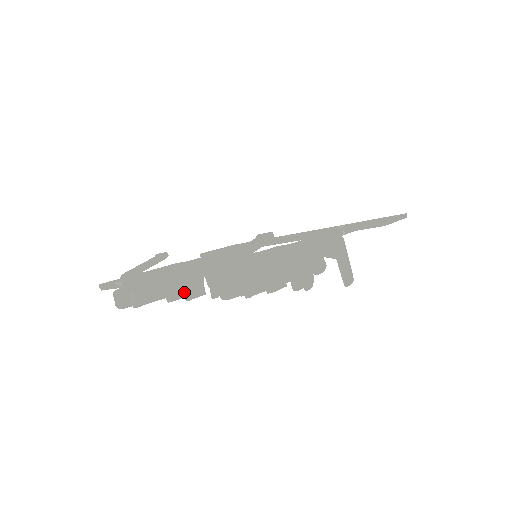
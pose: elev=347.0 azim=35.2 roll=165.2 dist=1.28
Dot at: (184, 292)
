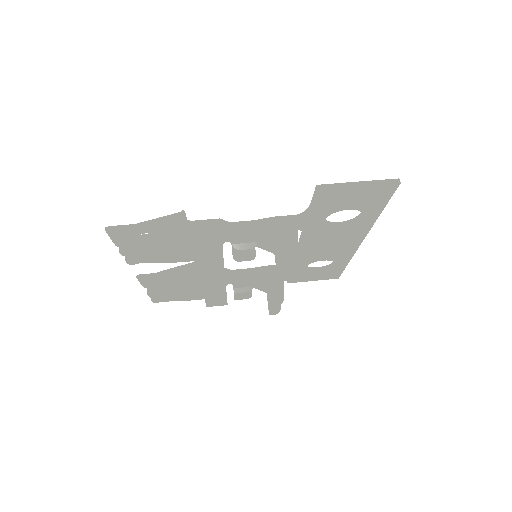
Dot at: (203, 292)
